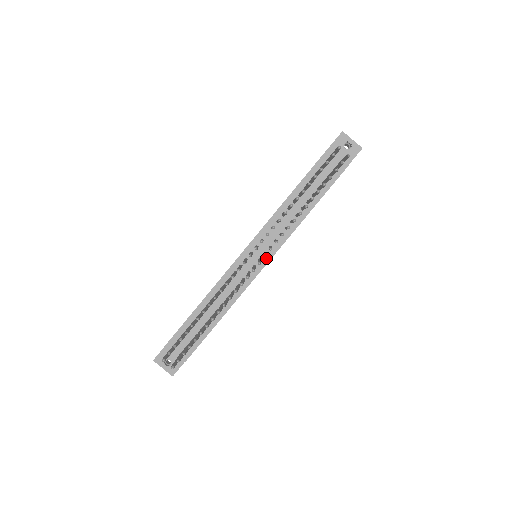
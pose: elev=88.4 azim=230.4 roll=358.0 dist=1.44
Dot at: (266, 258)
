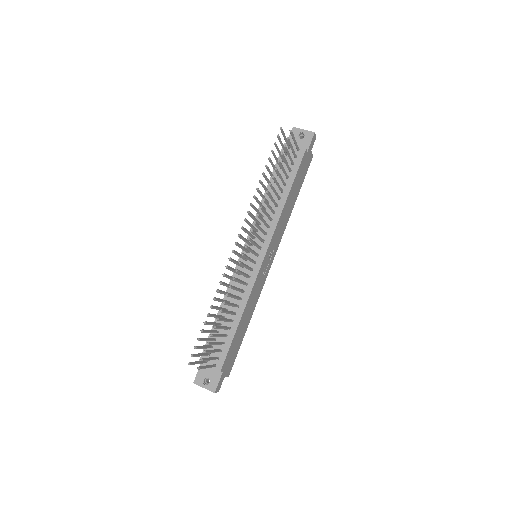
Dot at: (262, 252)
